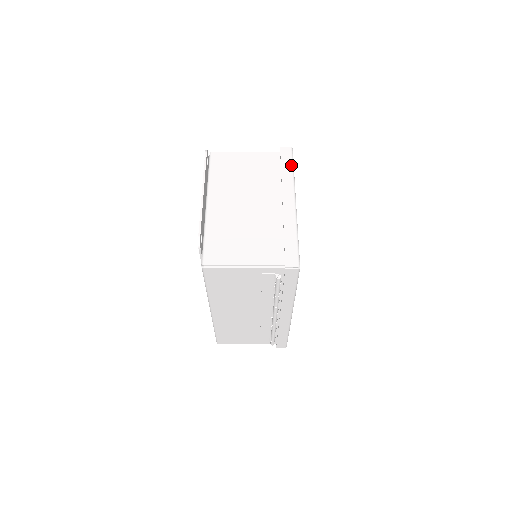
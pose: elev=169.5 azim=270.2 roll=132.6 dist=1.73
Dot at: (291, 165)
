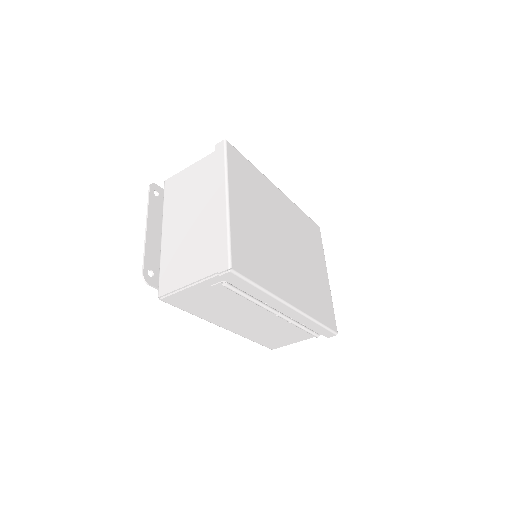
Dot at: (223, 159)
